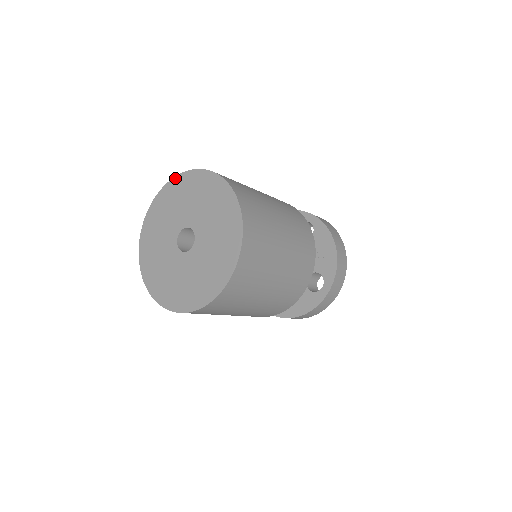
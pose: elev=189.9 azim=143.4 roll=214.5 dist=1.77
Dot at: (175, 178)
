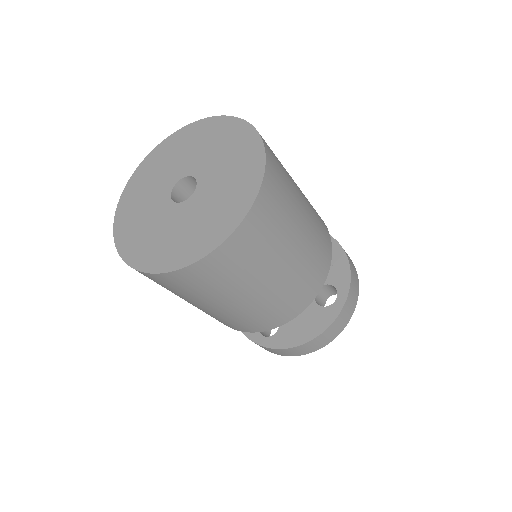
Dot at: (166, 139)
